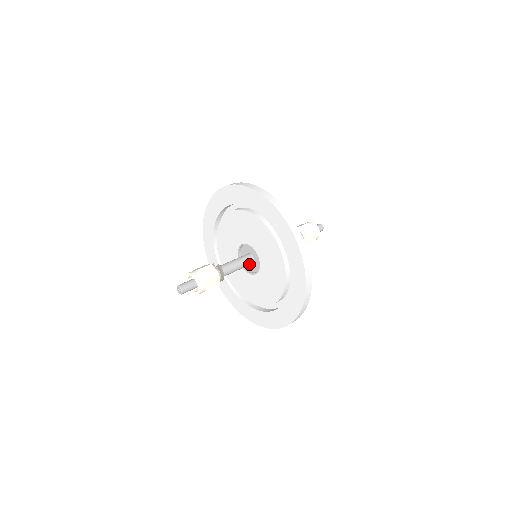
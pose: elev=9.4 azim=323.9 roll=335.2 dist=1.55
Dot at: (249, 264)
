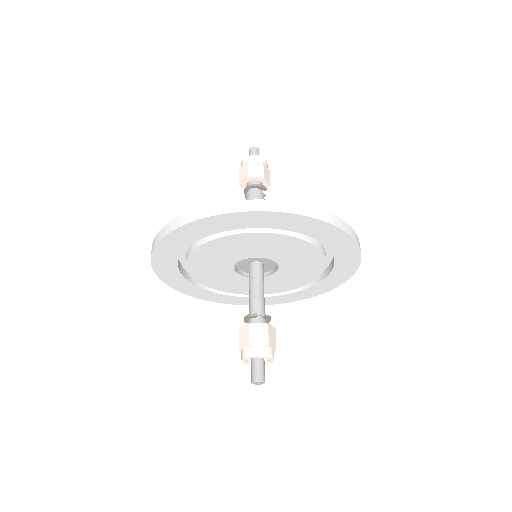
Dot at: occluded
